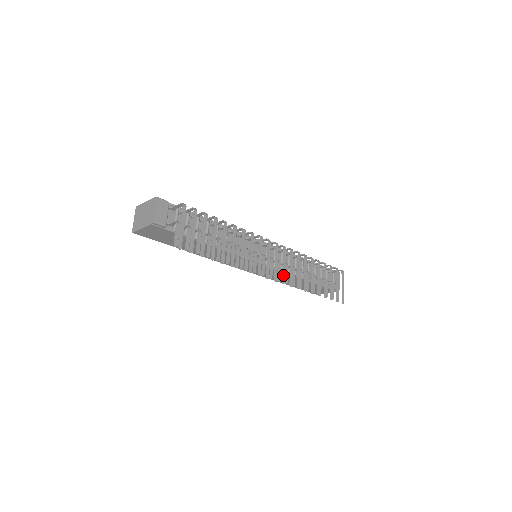
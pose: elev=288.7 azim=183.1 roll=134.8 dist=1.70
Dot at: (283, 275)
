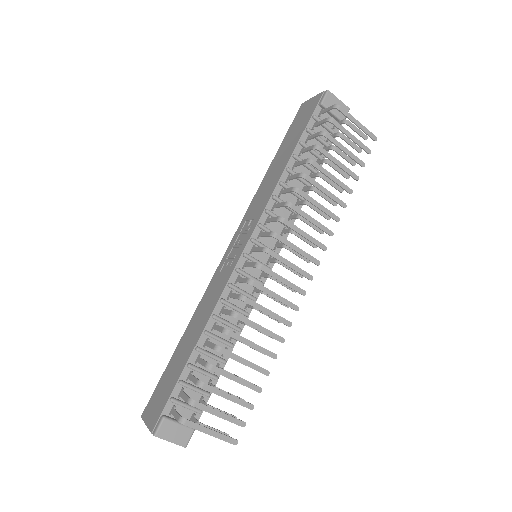
Dot at: (309, 259)
